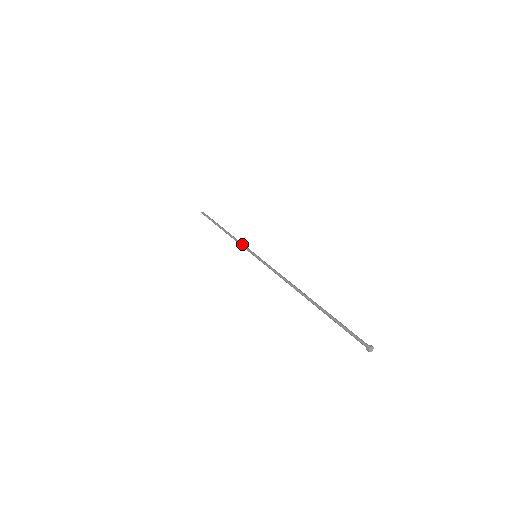
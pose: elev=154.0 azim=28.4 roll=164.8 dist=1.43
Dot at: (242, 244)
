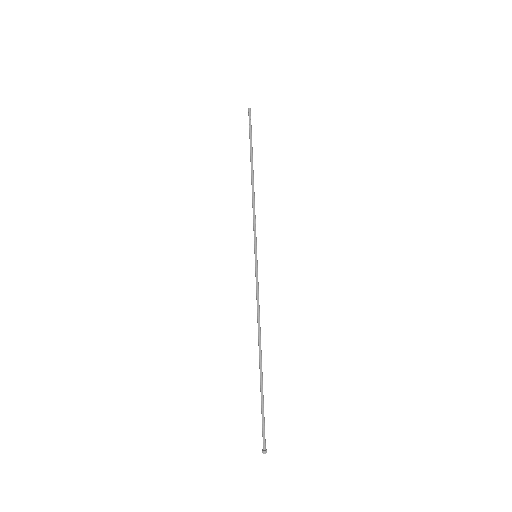
Dot at: (255, 223)
